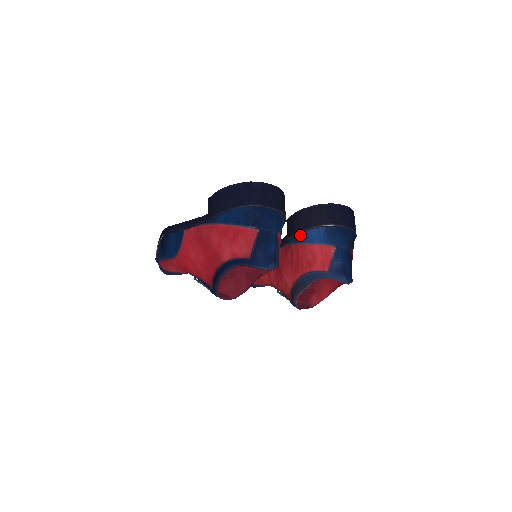
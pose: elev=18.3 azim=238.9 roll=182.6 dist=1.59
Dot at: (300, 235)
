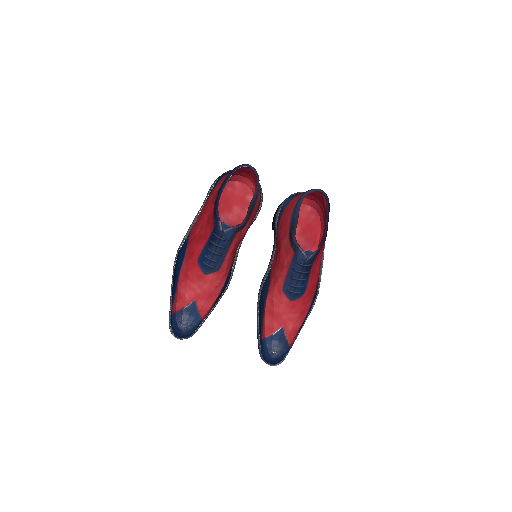
Dot at: (280, 211)
